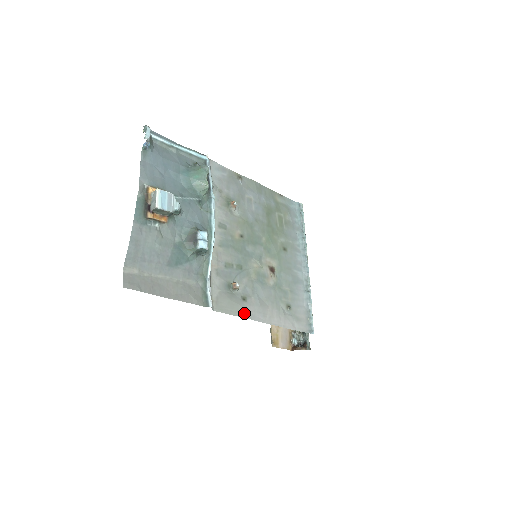
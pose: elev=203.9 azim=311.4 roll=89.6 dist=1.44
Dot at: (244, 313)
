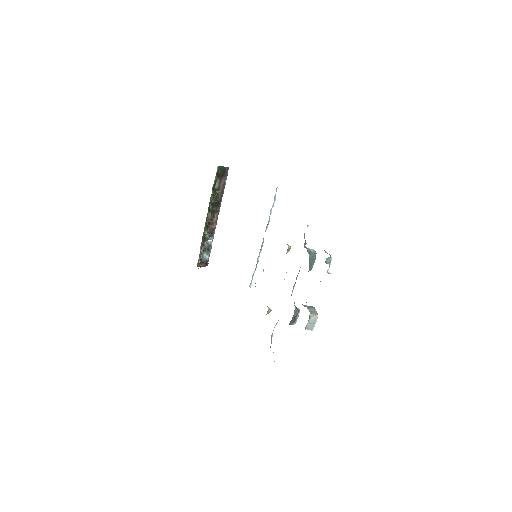
Dot at: occluded
